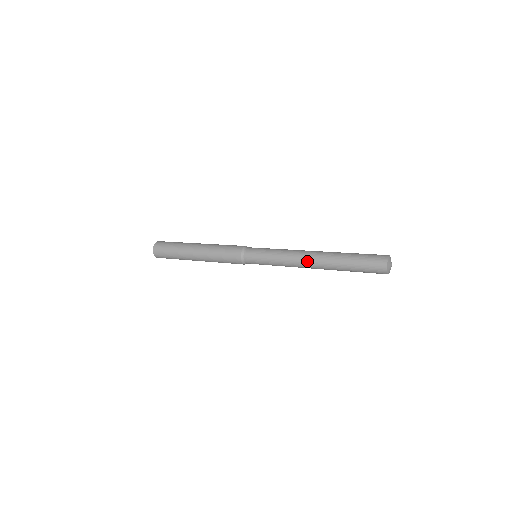
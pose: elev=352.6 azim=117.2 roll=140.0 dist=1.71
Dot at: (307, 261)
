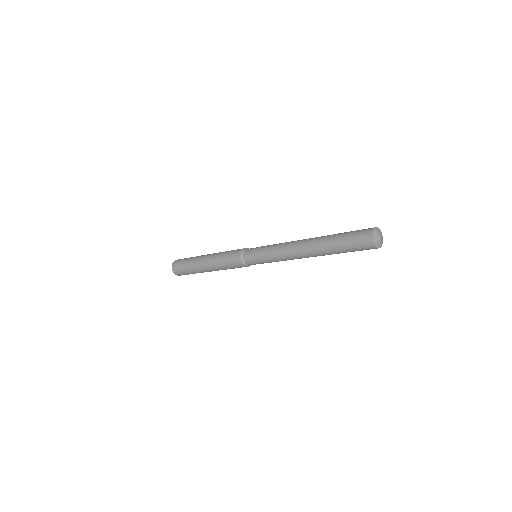
Dot at: (298, 244)
